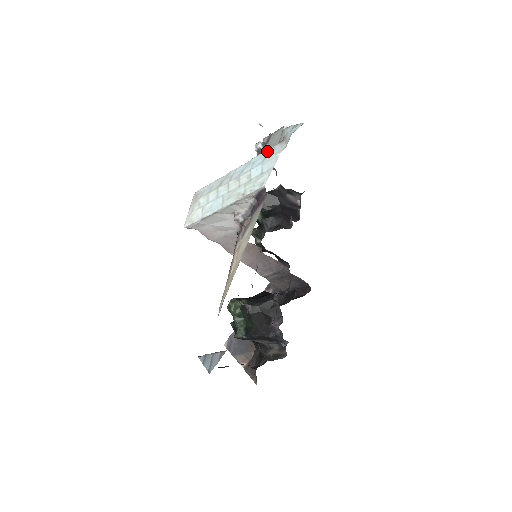
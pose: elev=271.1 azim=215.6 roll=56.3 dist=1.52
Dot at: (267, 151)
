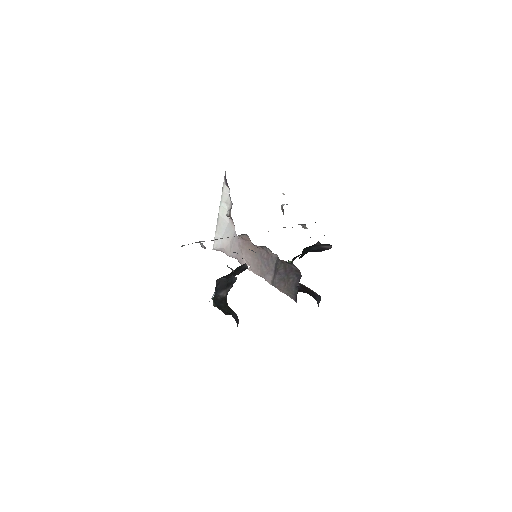
Dot at: occluded
